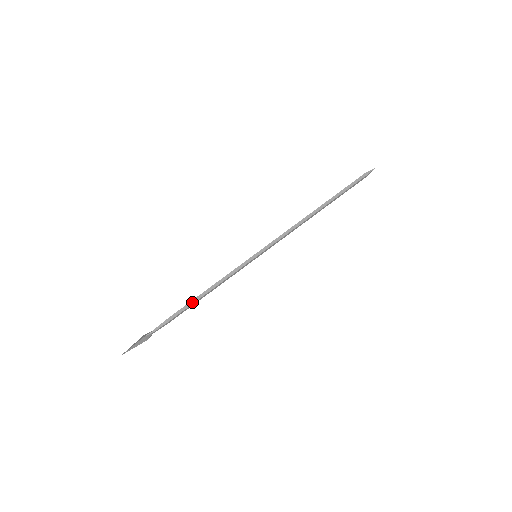
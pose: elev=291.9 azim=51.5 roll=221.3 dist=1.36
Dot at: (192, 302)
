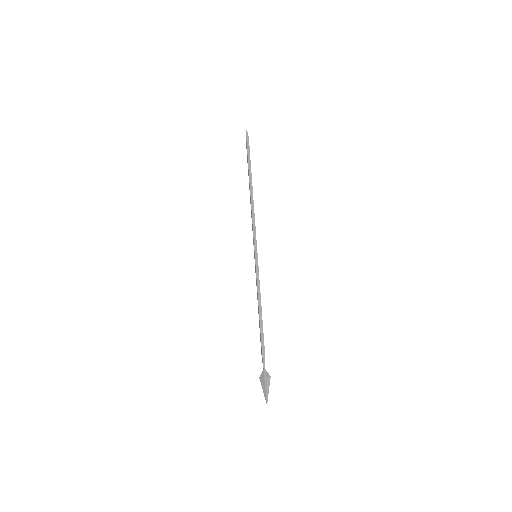
Dot at: (261, 325)
